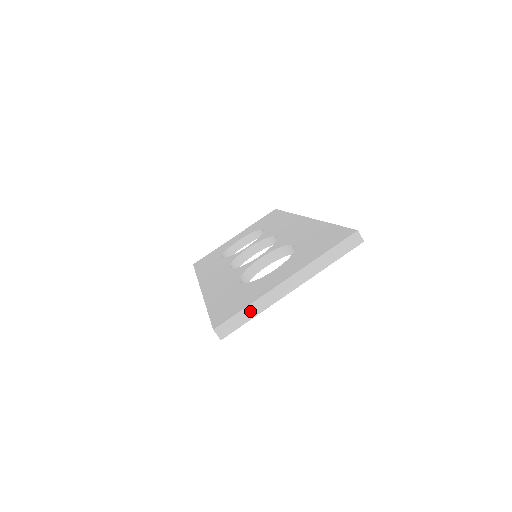
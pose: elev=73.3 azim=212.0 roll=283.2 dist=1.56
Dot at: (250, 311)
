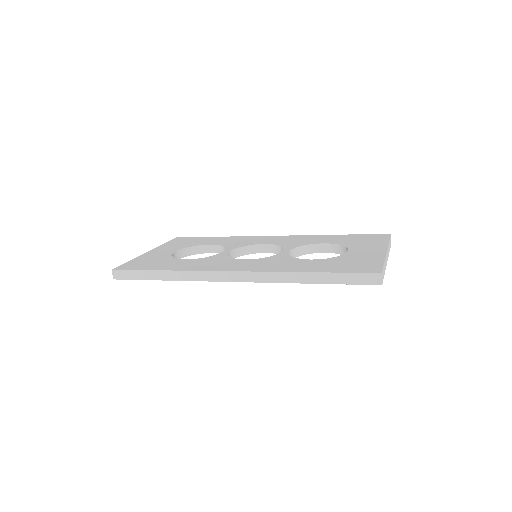
Dot at: (384, 267)
